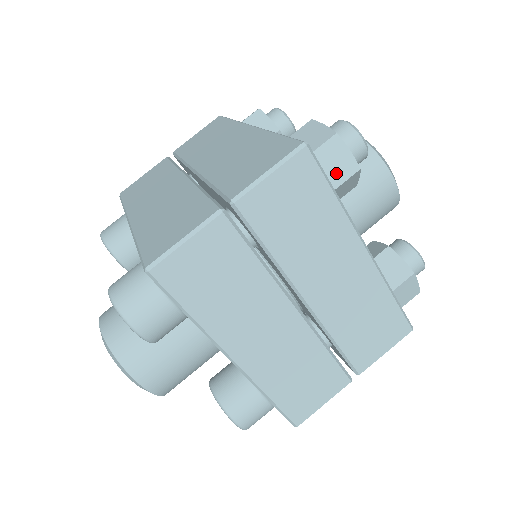
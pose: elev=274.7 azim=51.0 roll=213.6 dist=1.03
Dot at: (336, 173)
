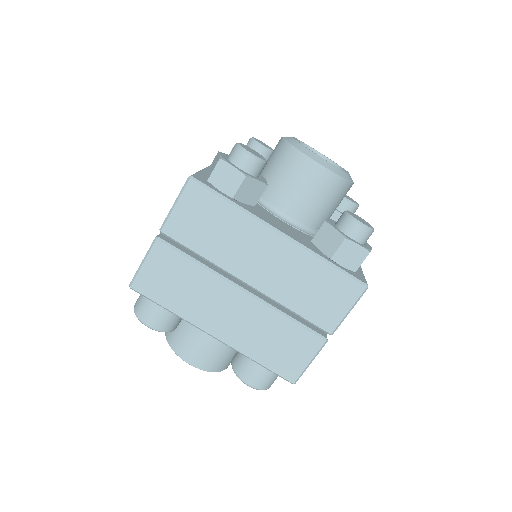
Dot at: occluded
